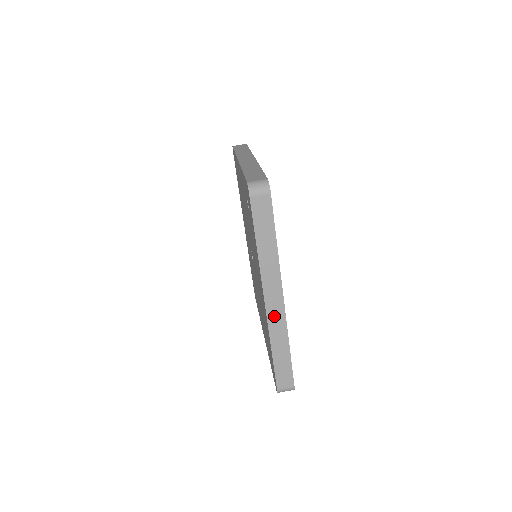
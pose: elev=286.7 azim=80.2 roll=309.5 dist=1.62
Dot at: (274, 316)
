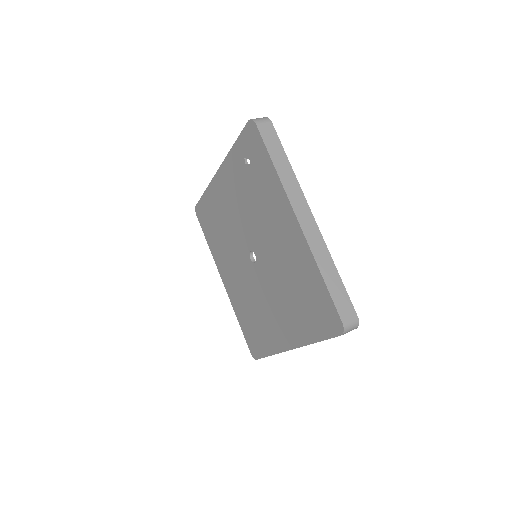
Dot at: (310, 233)
